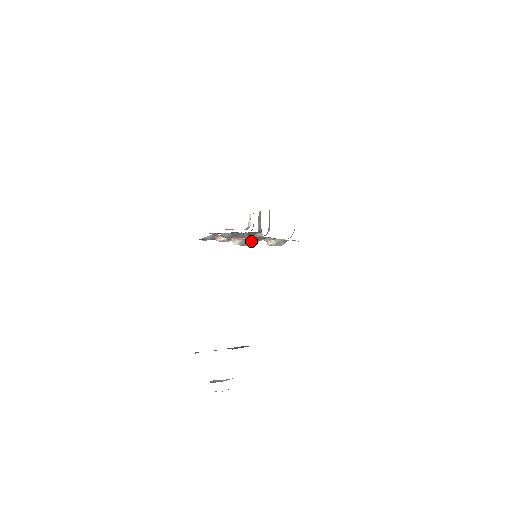
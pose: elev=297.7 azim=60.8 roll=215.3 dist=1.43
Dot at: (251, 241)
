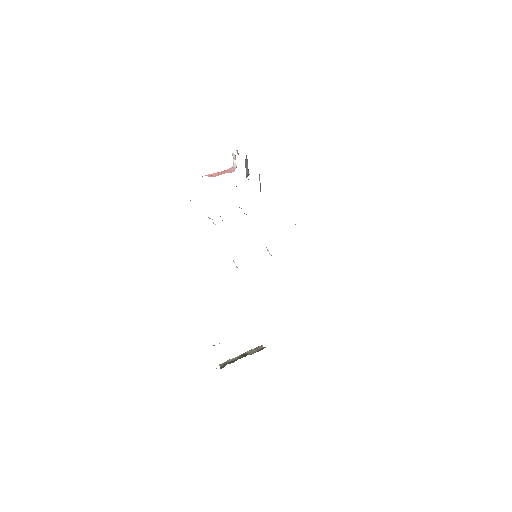
Dot at: occluded
